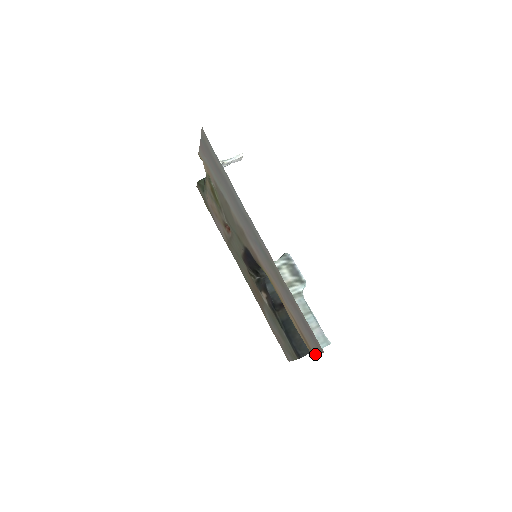
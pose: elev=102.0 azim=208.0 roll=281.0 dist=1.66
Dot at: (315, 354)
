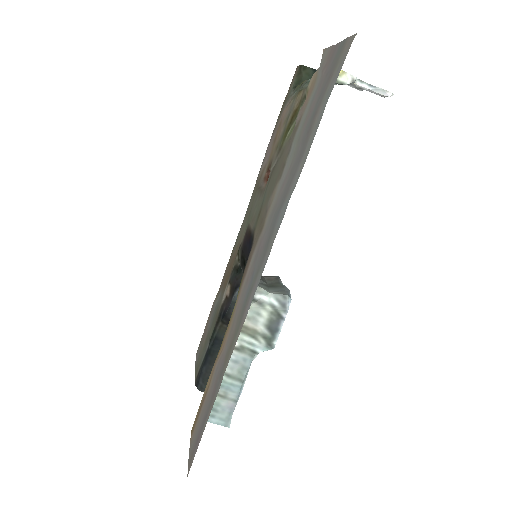
Dot at: (190, 443)
